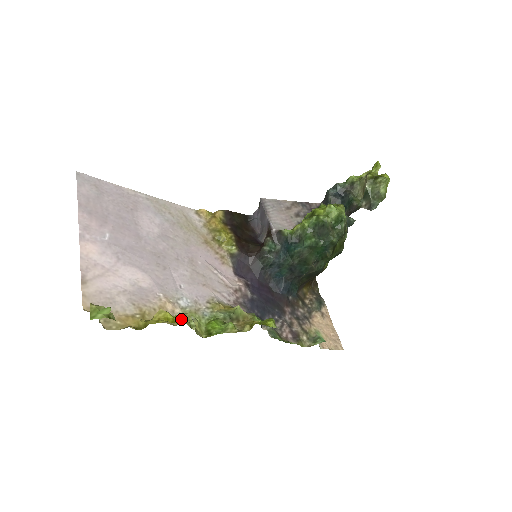
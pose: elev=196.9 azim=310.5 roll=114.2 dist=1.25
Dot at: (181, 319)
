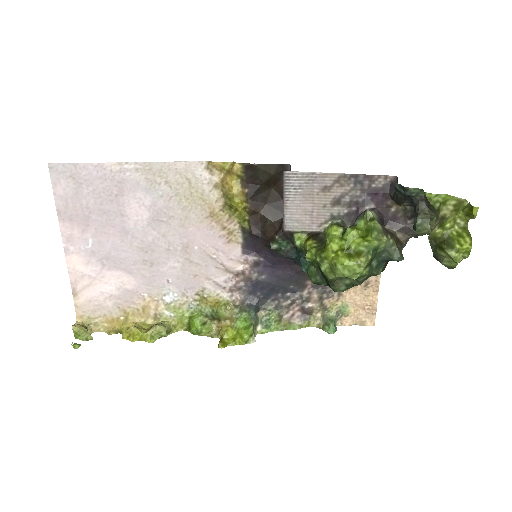
Dot at: (146, 339)
